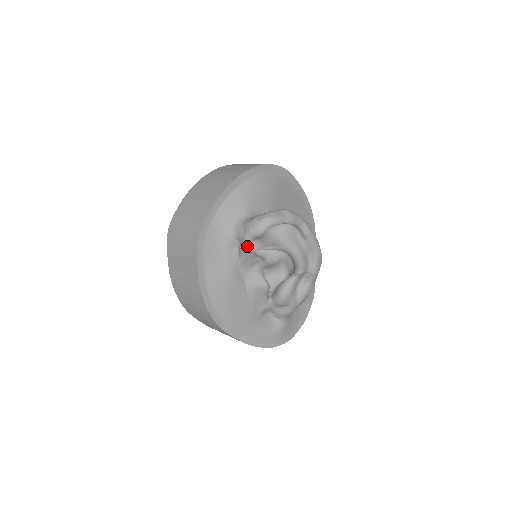
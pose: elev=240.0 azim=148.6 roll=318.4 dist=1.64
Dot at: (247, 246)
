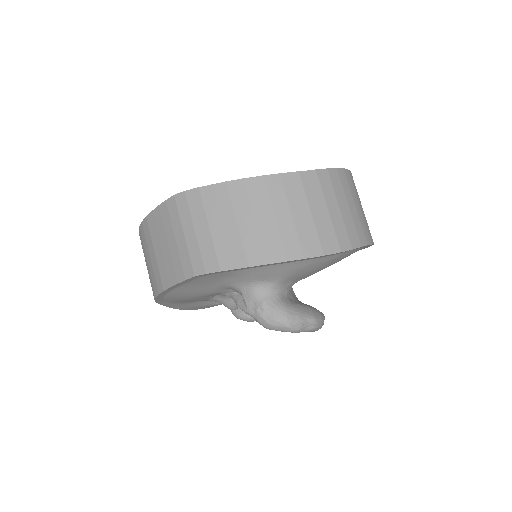
Dot at: occluded
